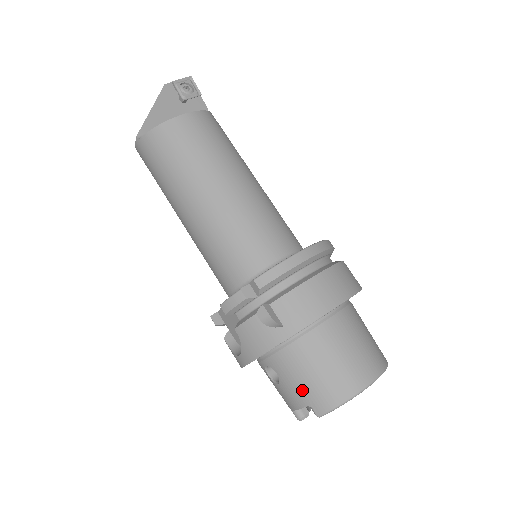
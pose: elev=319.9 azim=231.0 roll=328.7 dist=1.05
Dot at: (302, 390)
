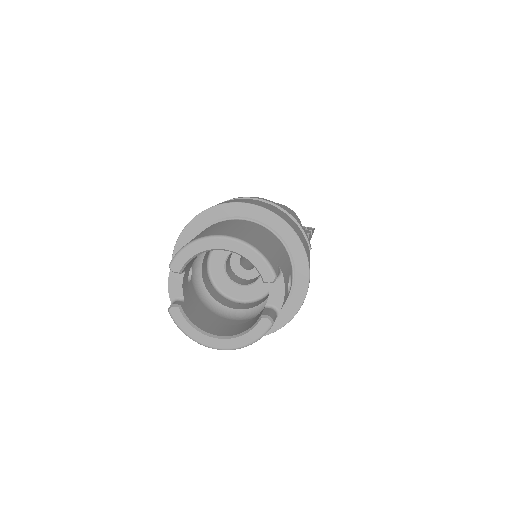
Dot at: occluded
